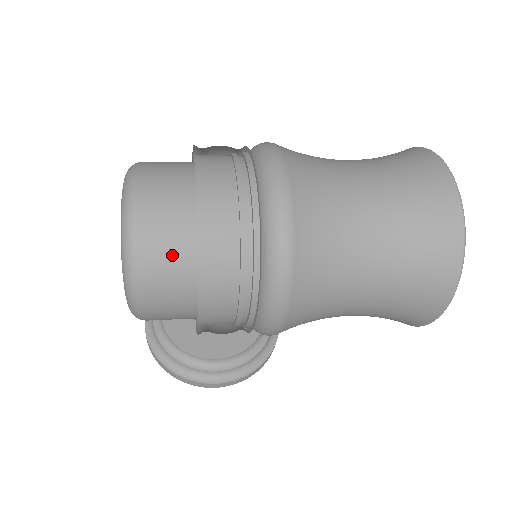
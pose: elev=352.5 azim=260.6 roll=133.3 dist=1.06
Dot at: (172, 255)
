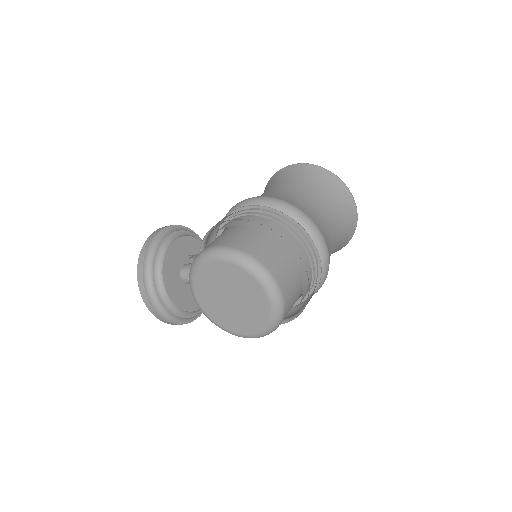
Dot at: occluded
